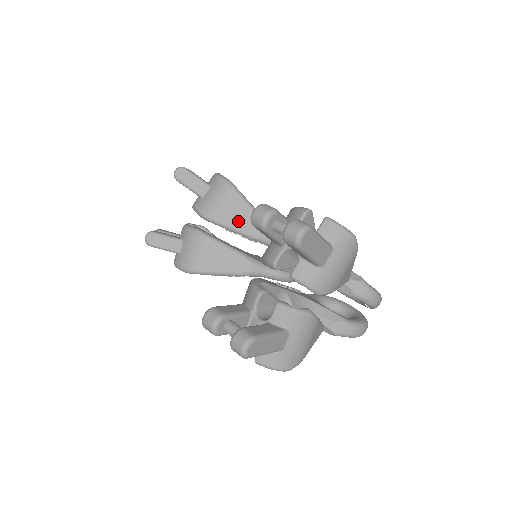
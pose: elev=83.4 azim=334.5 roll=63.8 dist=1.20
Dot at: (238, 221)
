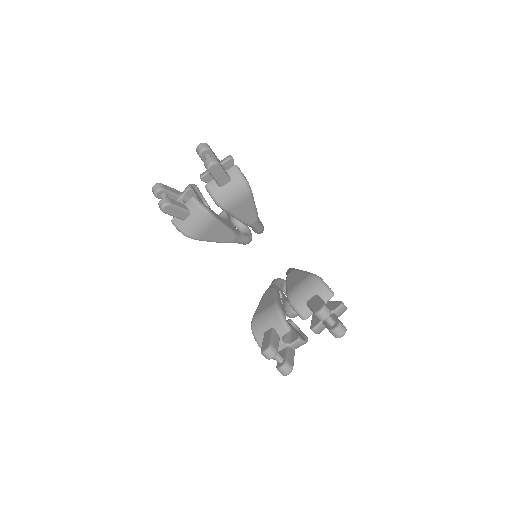
Dot at: (241, 213)
